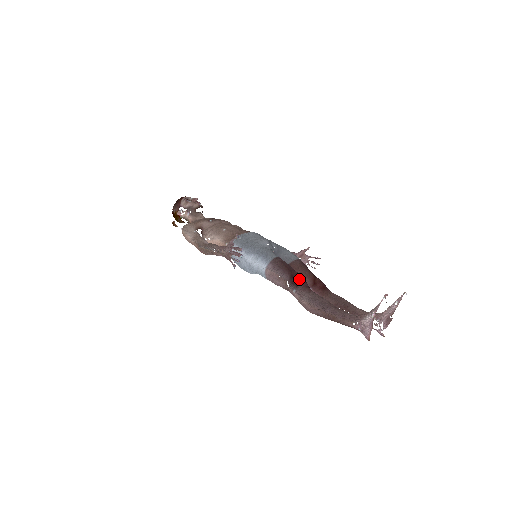
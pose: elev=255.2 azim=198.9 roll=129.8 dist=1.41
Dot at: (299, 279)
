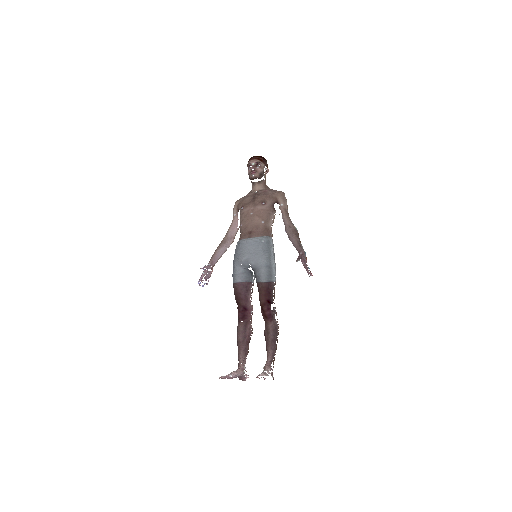
Dot at: (238, 310)
